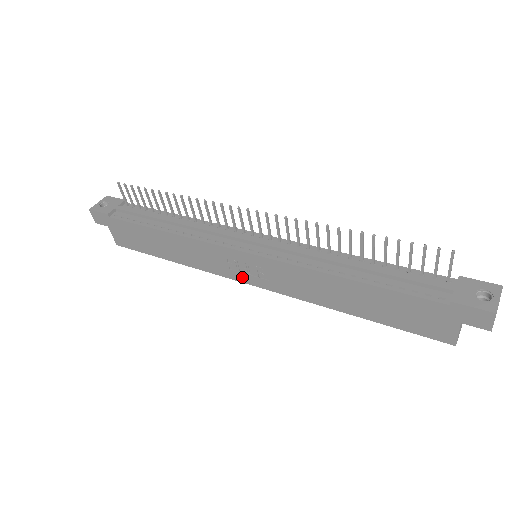
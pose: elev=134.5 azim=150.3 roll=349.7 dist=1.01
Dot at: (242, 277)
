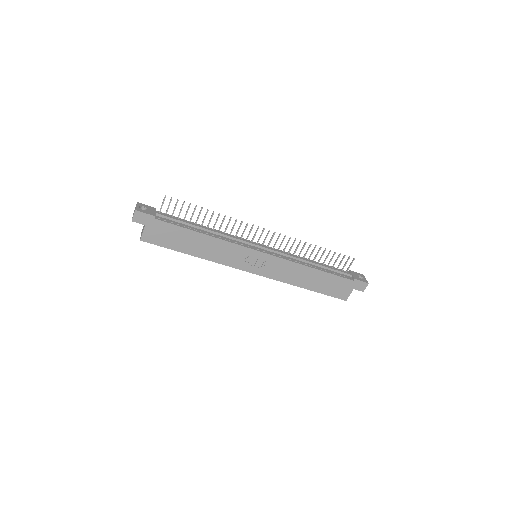
Dot at: (248, 268)
